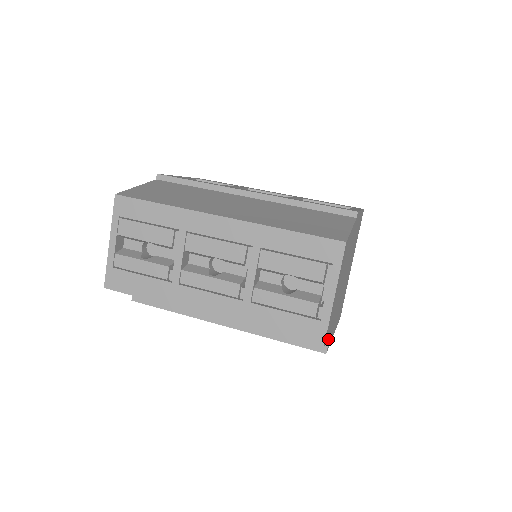
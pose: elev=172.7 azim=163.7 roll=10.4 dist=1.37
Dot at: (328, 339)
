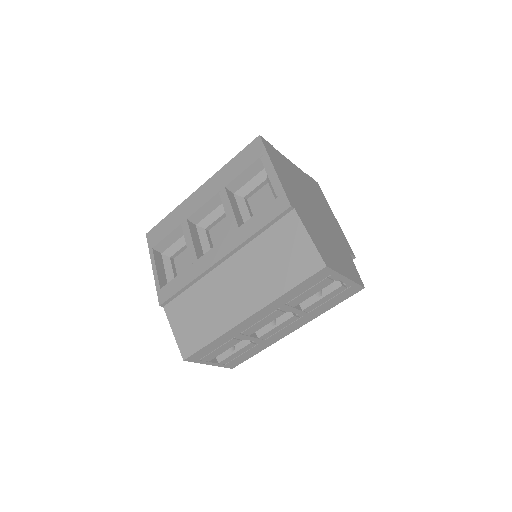
Dot at: (353, 262)
